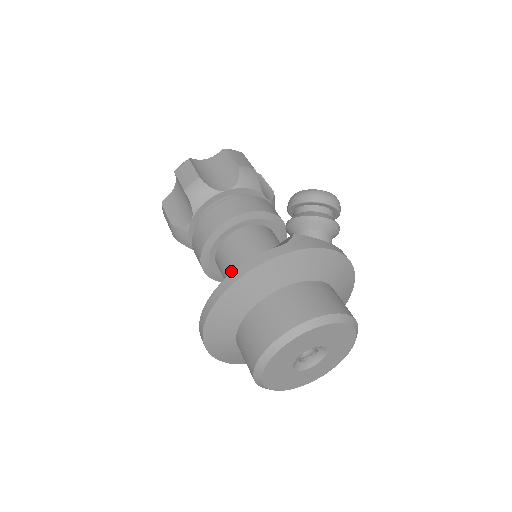
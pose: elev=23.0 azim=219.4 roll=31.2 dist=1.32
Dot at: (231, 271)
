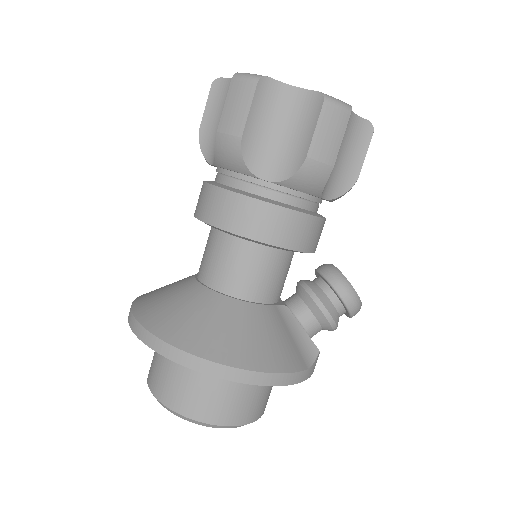
Dot at: (237, 287)
